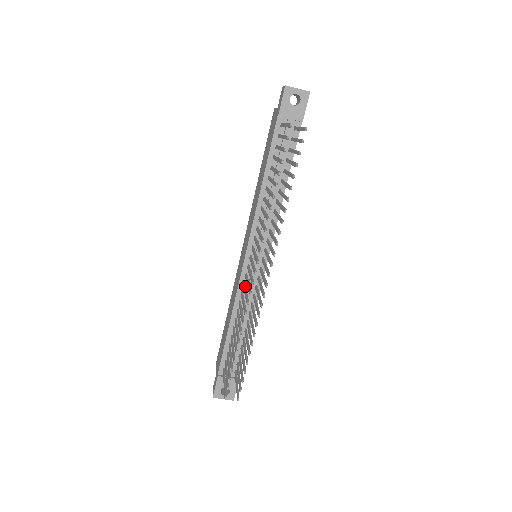
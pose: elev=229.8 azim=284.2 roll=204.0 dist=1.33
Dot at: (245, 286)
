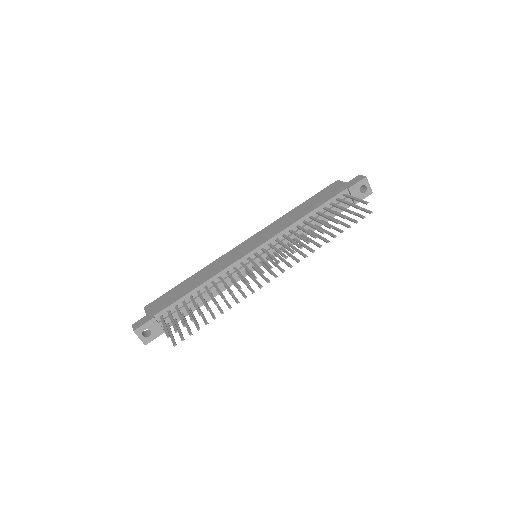
Dot at: (238, 270)
